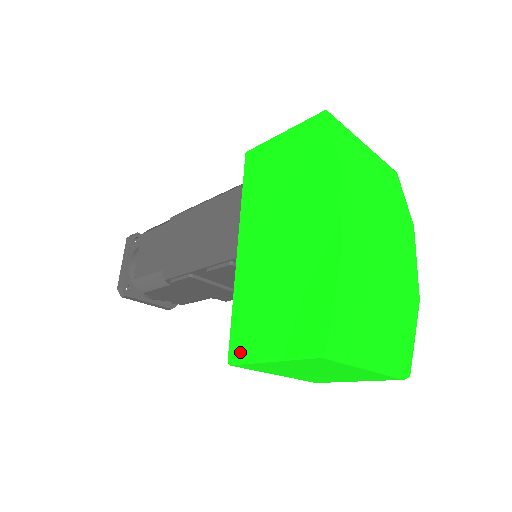
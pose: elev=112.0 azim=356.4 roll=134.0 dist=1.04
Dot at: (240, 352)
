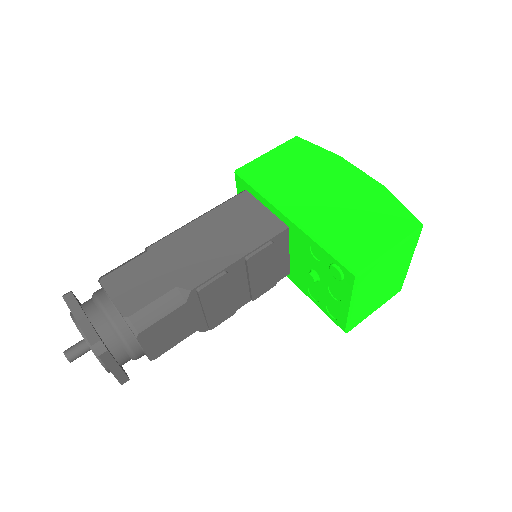
Dot at: (363, 262)
